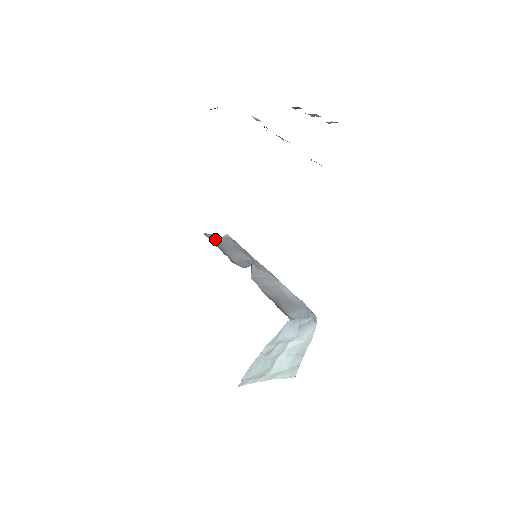
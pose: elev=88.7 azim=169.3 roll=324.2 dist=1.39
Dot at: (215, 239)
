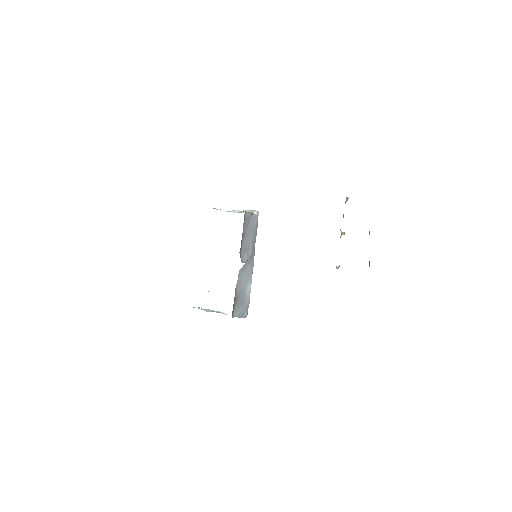
Dot at: (248, 219)
